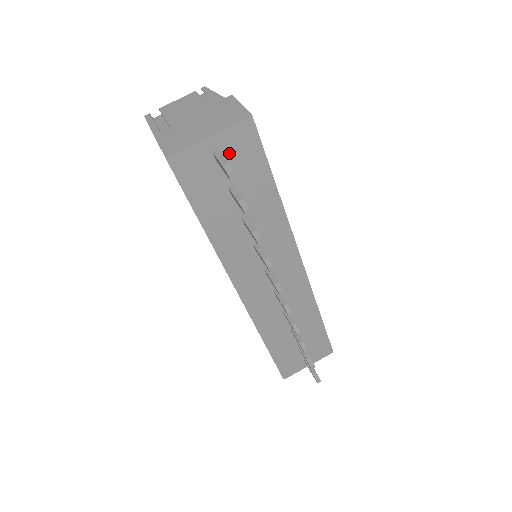
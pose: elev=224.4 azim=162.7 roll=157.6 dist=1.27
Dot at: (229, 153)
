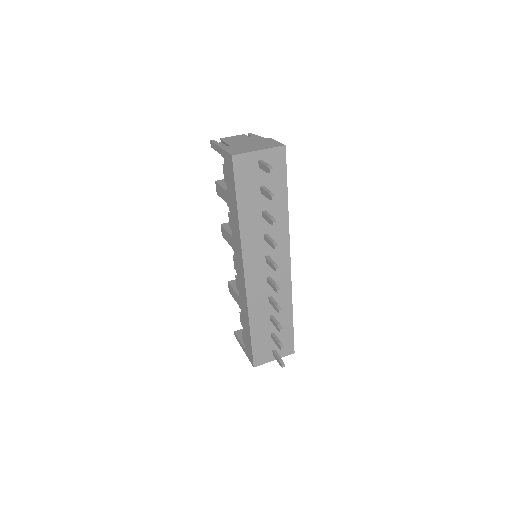
Dot at: occluded
